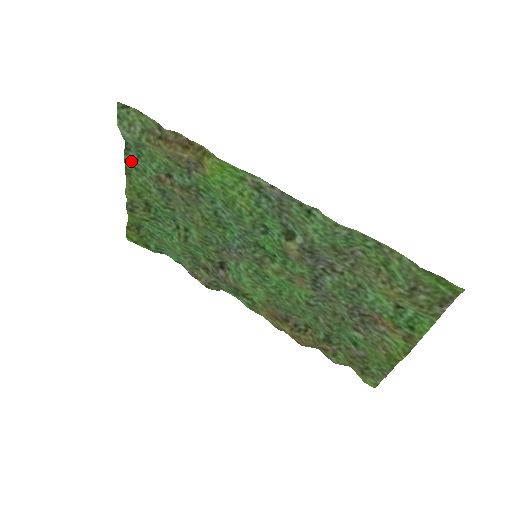
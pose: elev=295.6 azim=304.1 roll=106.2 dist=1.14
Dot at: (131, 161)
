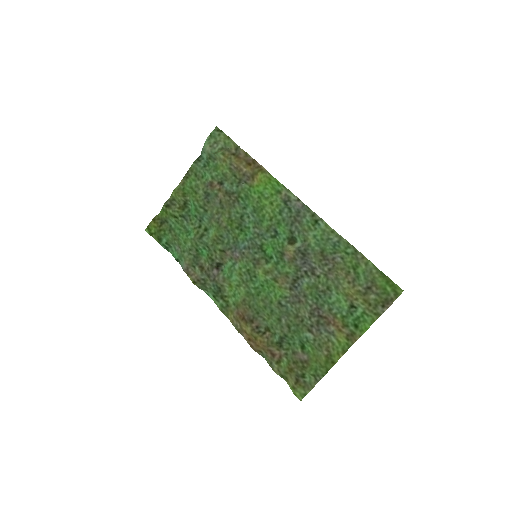
Dot at: (196, 169)
